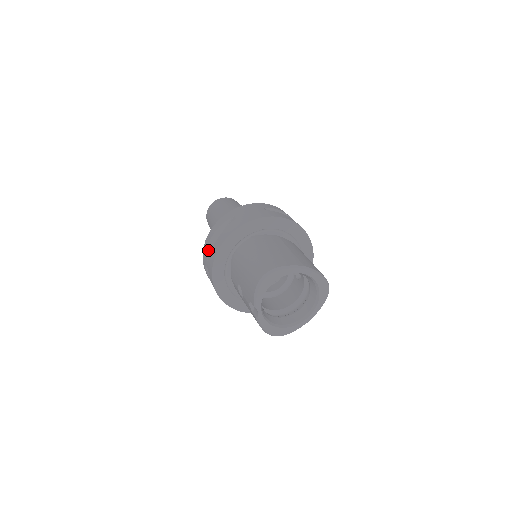
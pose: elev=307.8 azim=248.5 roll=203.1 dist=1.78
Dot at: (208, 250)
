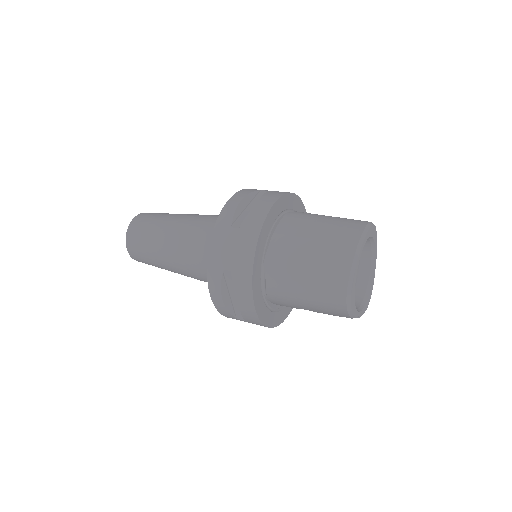
Dot at: (232, 314)
